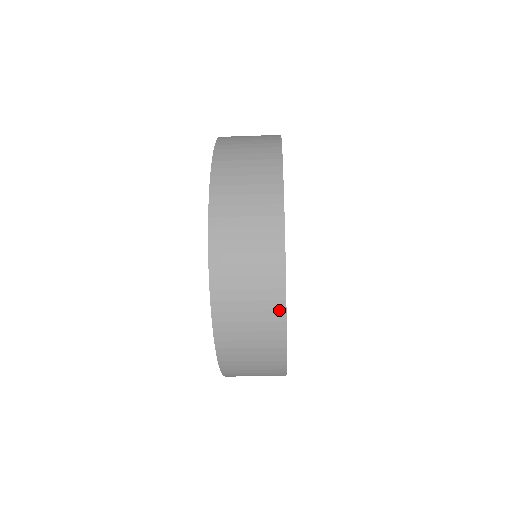
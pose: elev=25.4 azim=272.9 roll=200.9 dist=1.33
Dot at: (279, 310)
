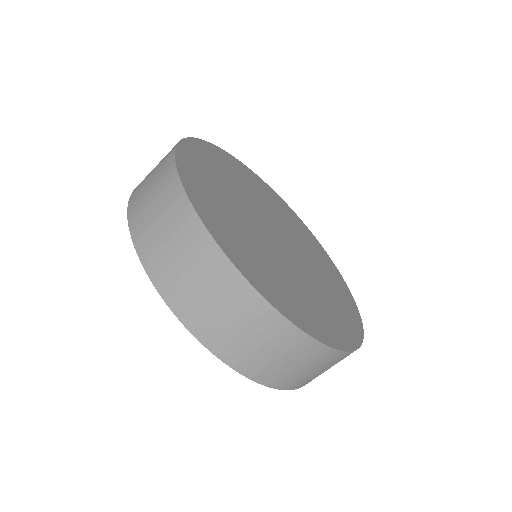
Dot at: occluded
